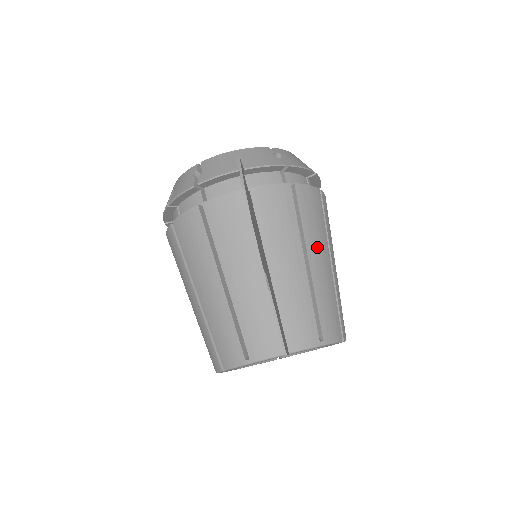
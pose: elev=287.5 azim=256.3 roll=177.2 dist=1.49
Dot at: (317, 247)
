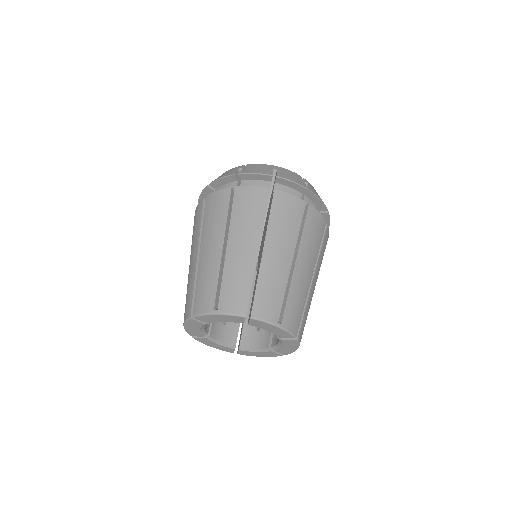
Dot at: (307, 257)
